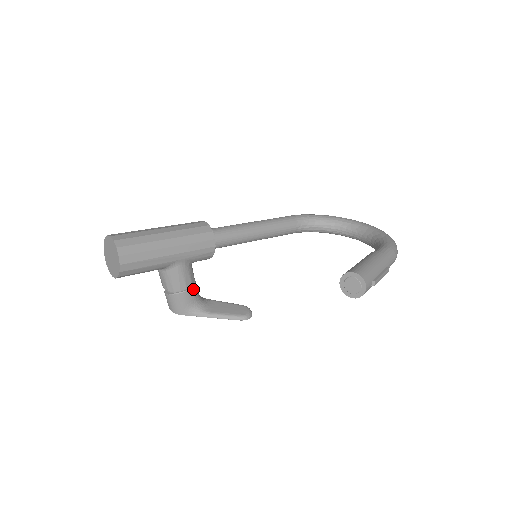
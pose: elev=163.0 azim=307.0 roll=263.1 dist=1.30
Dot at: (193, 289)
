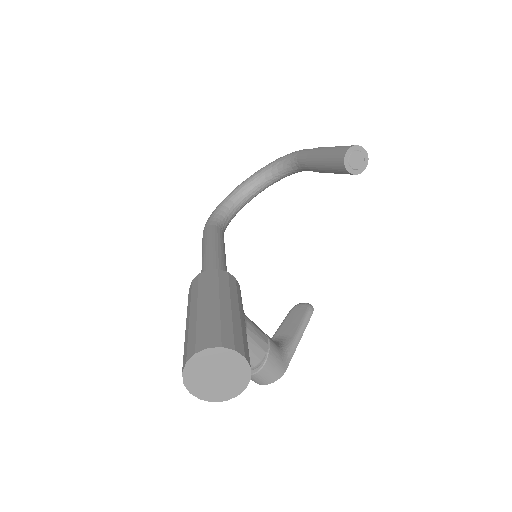
Dot at: (266, 335)
